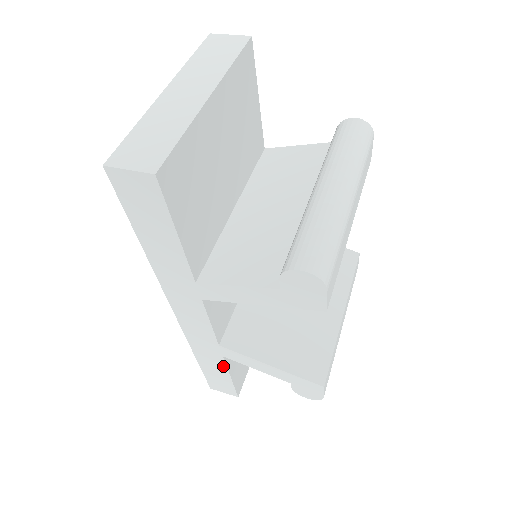
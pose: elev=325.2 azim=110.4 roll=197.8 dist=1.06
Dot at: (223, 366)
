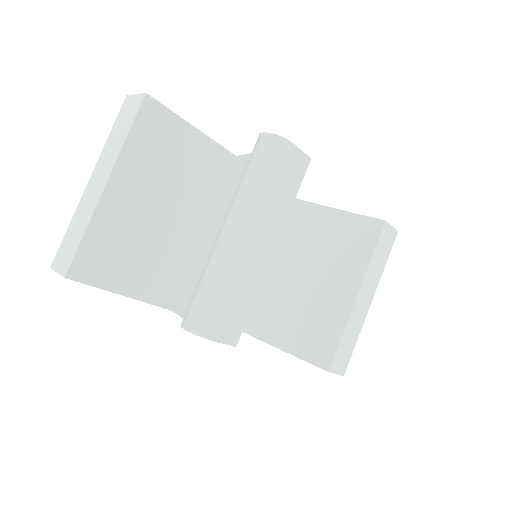
Dot at: occluded
